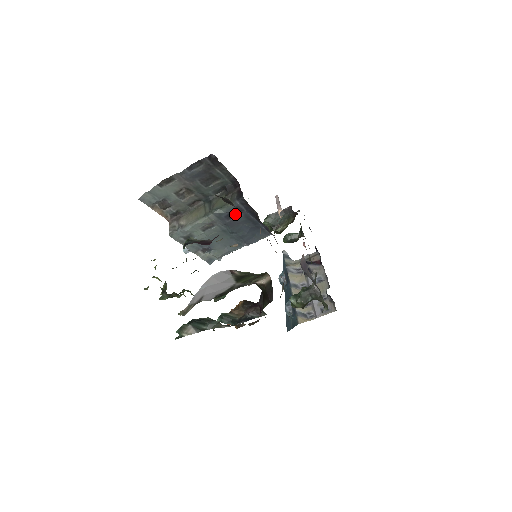
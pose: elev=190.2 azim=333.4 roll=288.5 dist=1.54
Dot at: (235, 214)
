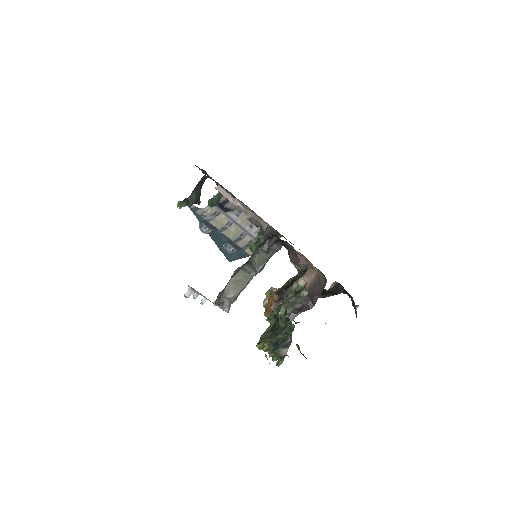
Dot at: occluded
